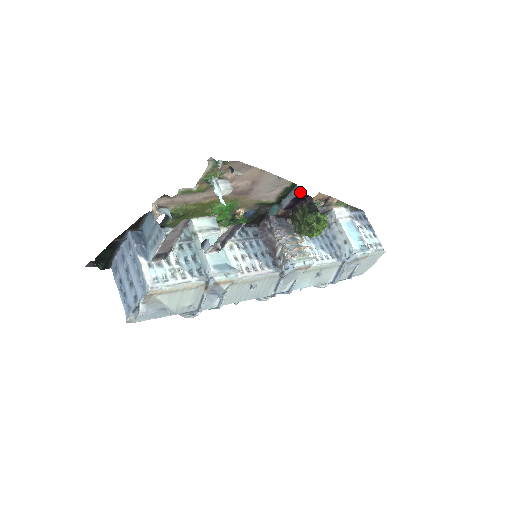
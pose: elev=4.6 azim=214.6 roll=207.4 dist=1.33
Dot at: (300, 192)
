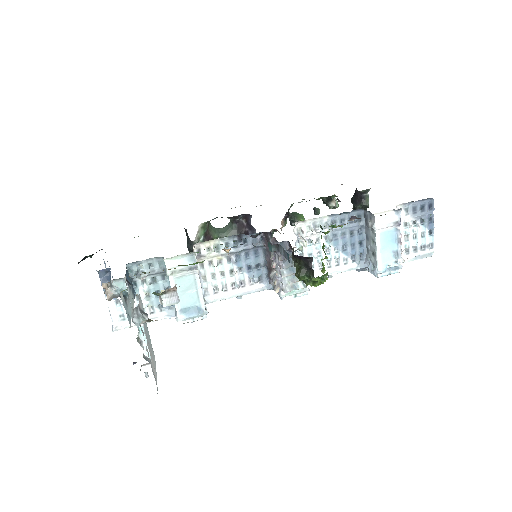
Dot at: occluded
